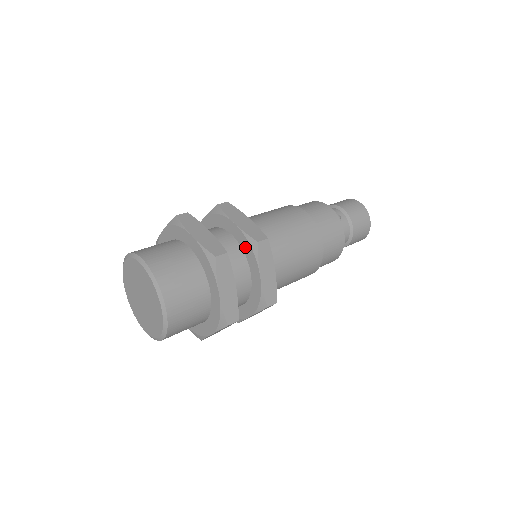
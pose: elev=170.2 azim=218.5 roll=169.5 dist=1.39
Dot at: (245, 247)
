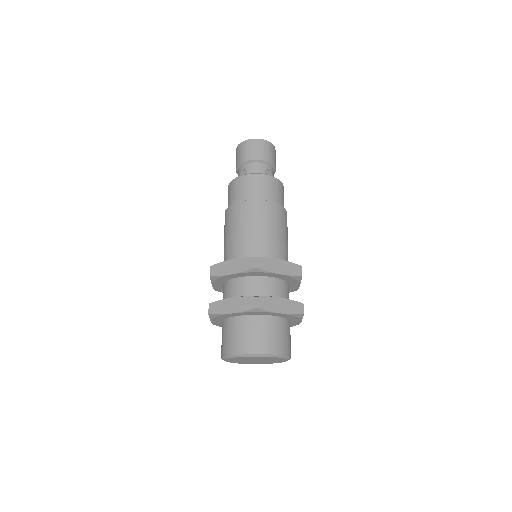
Dot at: (289, 280)
